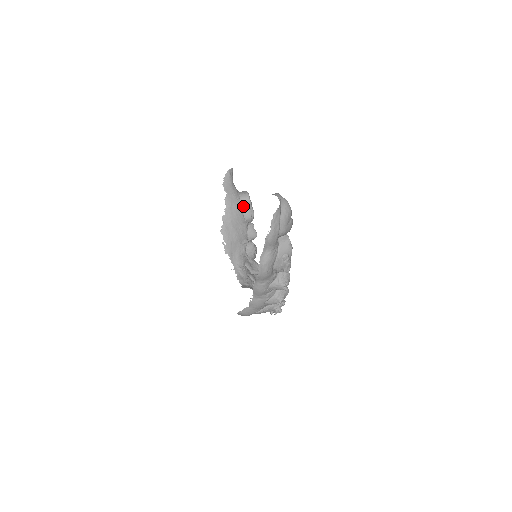
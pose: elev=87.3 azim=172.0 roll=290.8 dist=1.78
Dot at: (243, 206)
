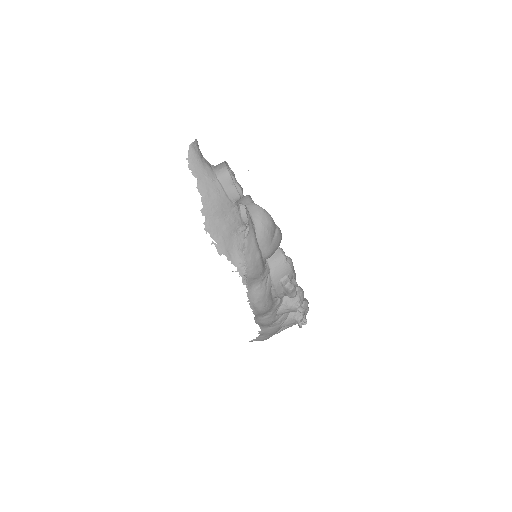
Dot at: (224, 186)
